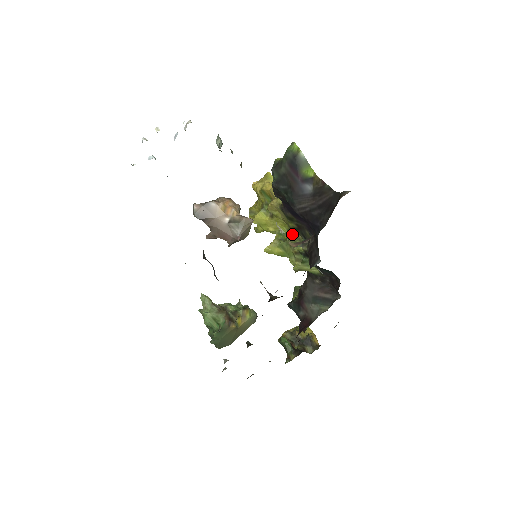
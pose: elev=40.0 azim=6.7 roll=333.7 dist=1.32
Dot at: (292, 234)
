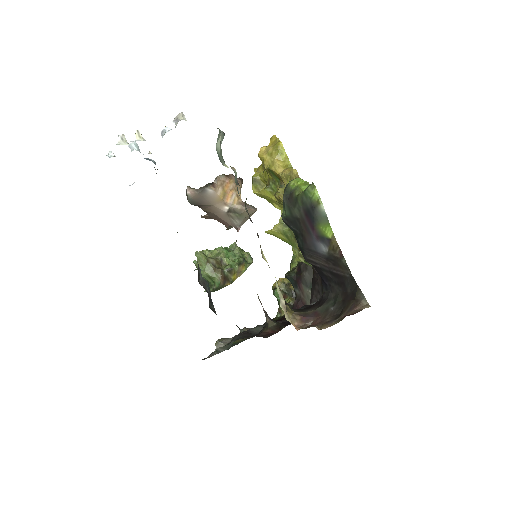
Dot at: occluded
